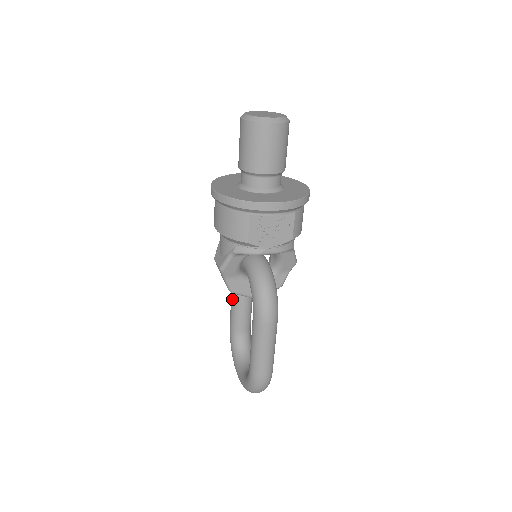
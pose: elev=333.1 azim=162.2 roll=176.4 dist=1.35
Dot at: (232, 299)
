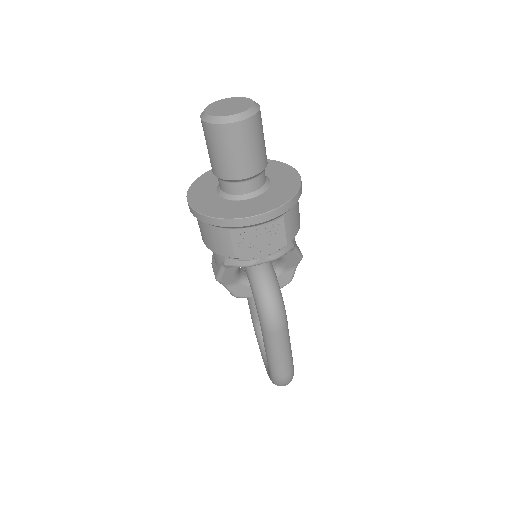
Dot at: occluded
